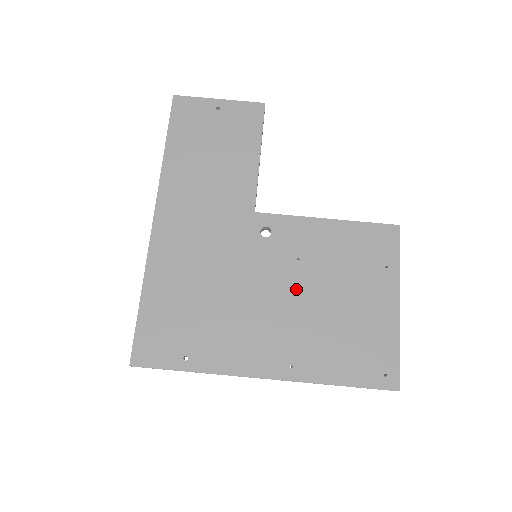
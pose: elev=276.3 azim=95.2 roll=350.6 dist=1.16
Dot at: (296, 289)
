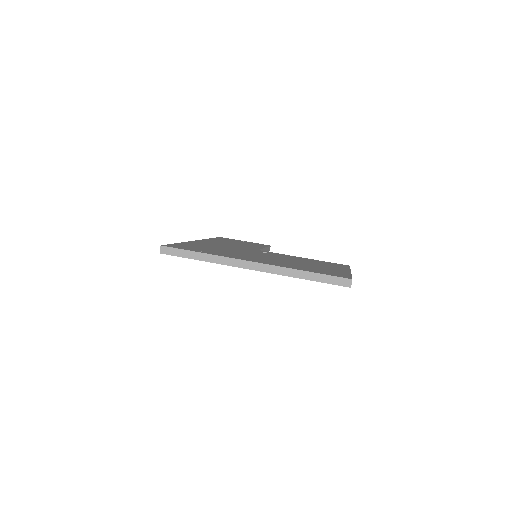
Dot at: (281, 259)
